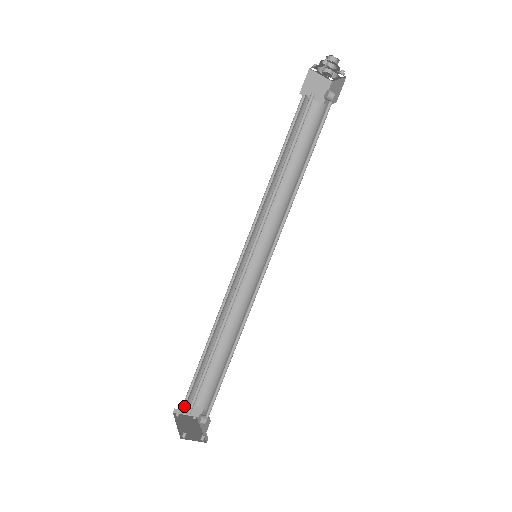
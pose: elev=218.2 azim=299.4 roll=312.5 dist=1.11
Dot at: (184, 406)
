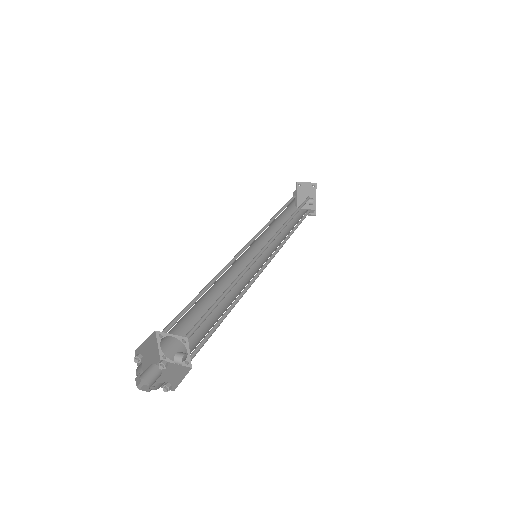
Dot at: occluded
